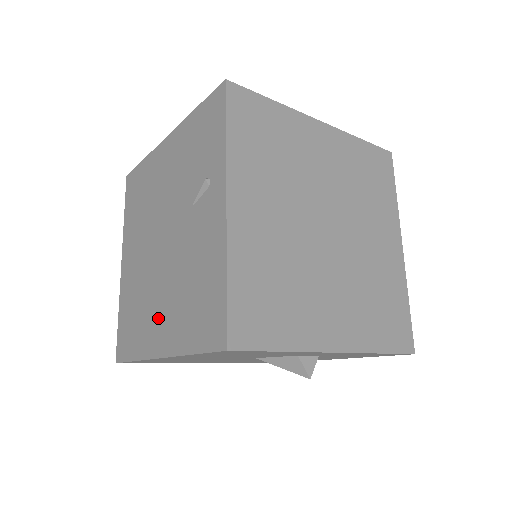
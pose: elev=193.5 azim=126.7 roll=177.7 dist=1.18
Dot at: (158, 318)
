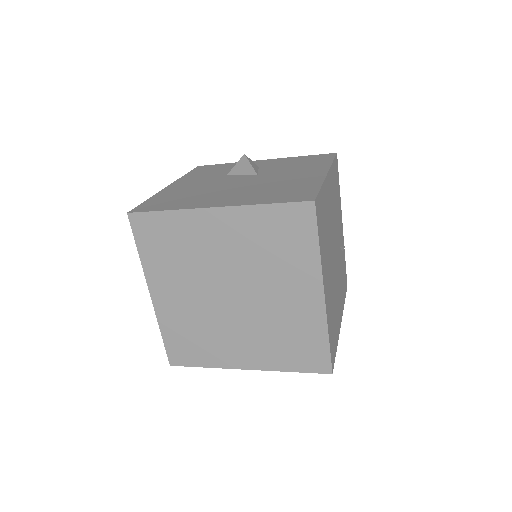
Dot at: occluded
